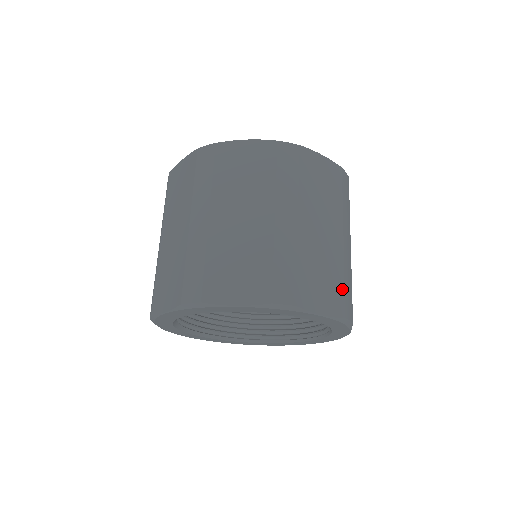
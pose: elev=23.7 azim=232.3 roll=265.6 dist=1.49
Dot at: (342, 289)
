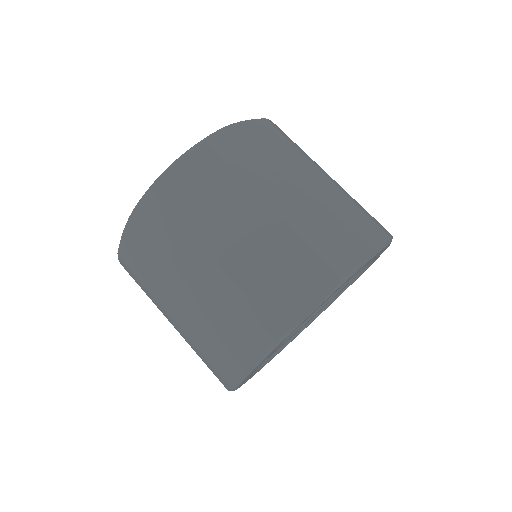
Dot at: occluded
